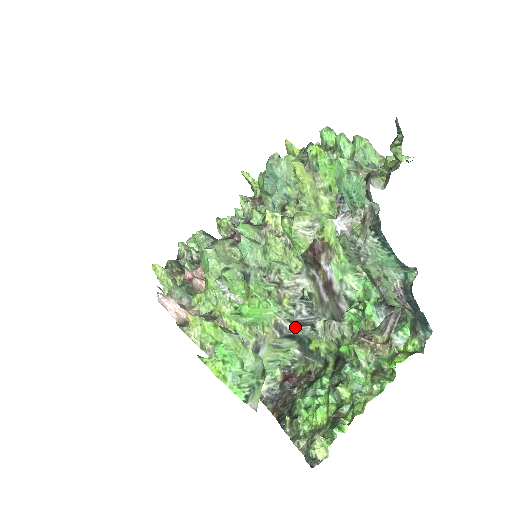
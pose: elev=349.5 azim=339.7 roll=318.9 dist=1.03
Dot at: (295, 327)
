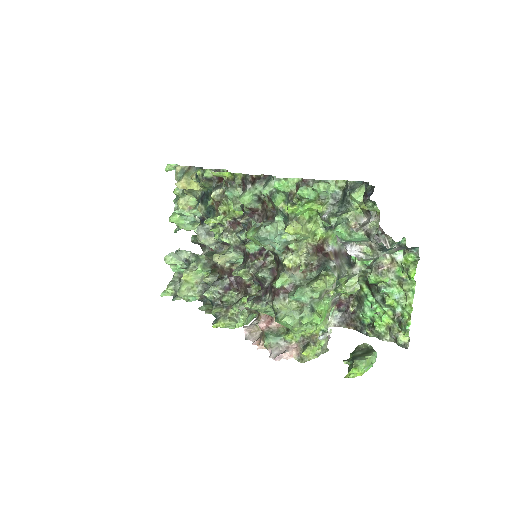
Dot at: occluded
